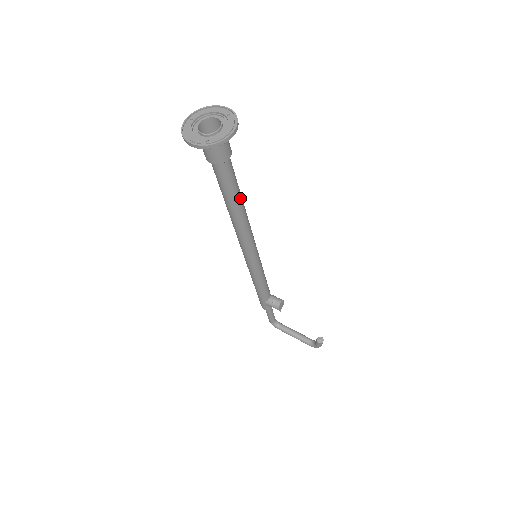
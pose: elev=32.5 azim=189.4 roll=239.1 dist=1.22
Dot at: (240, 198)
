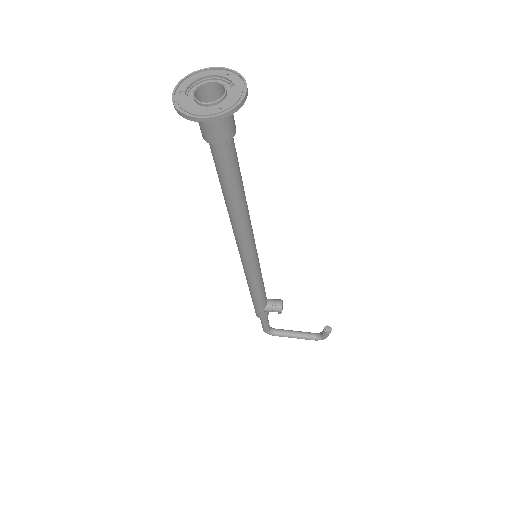
Dot at: occluded
